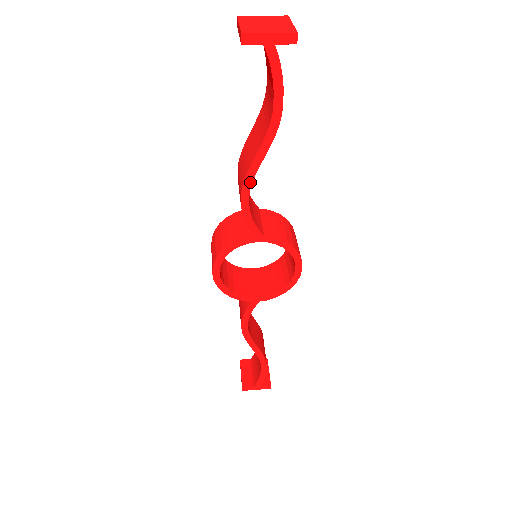
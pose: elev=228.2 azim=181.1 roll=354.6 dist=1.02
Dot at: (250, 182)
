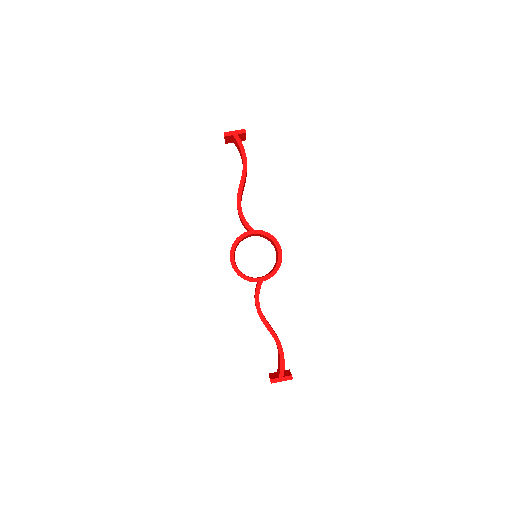
Dot at: (240, 198)
